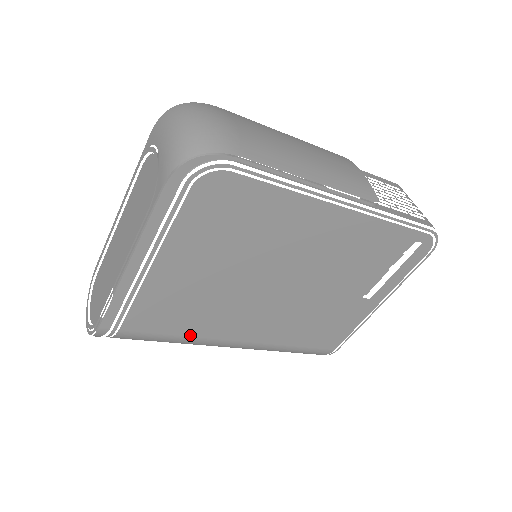
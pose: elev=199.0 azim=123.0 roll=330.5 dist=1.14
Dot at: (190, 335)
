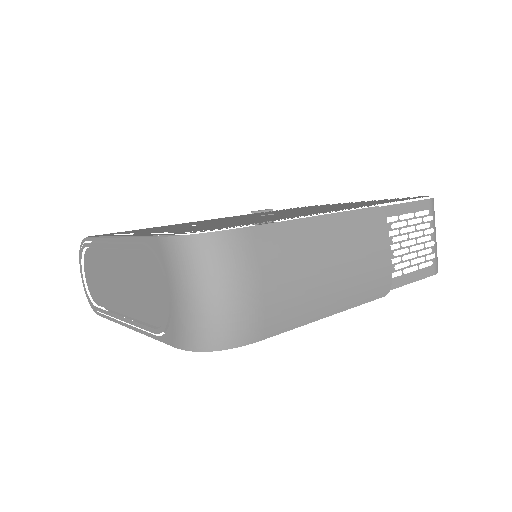
Dot at: occluded
